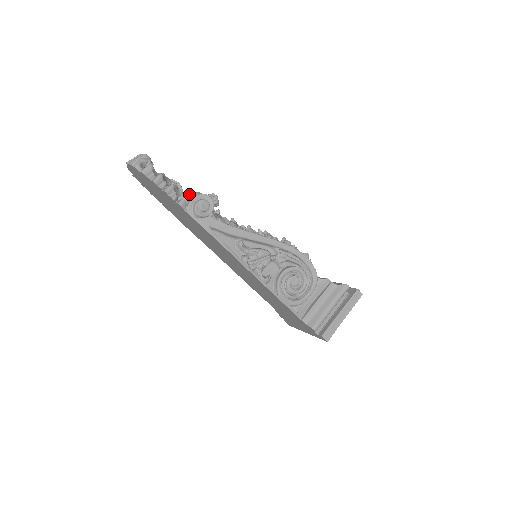
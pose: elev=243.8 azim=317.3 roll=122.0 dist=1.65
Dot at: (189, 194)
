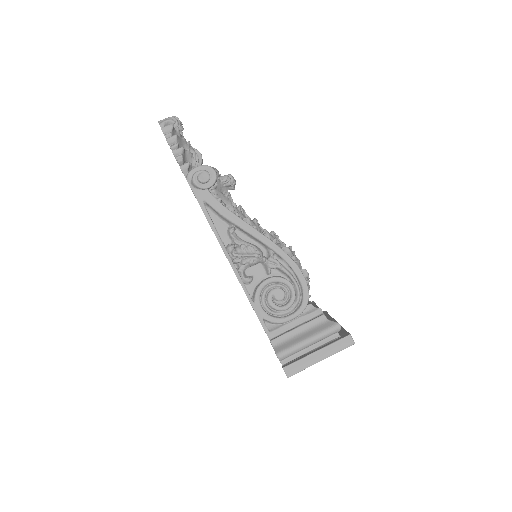
Dot at: occluded
